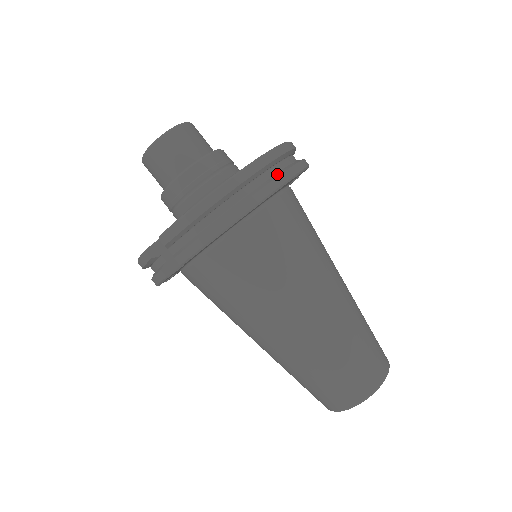
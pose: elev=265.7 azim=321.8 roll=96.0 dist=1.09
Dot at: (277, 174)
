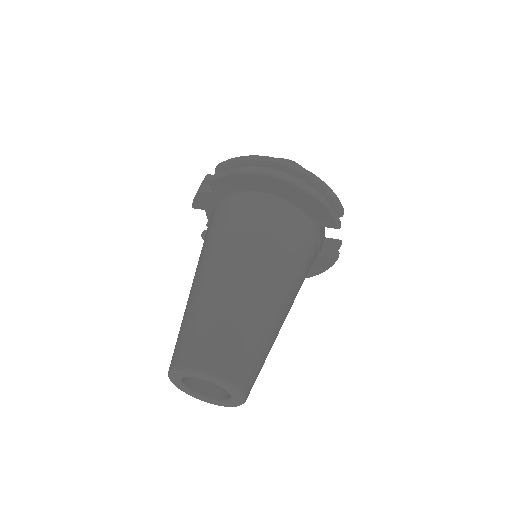
Dot at: (306, 185)
